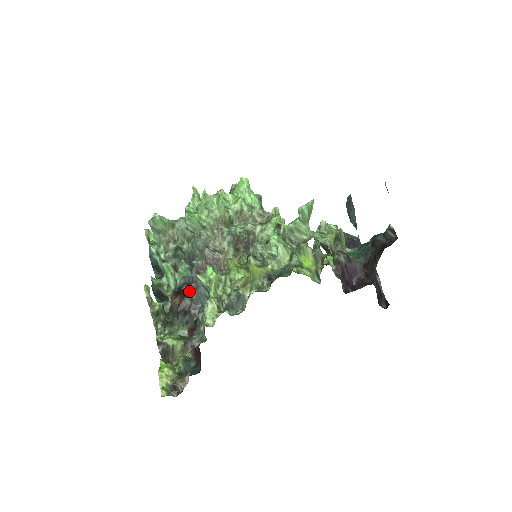
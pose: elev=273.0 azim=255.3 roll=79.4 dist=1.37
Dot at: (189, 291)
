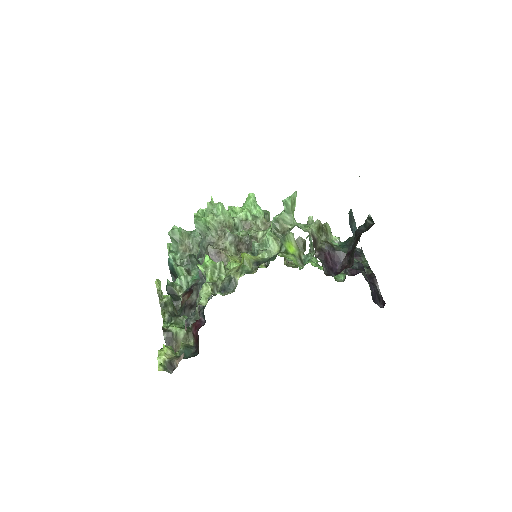
Dot at: (195, 287)
